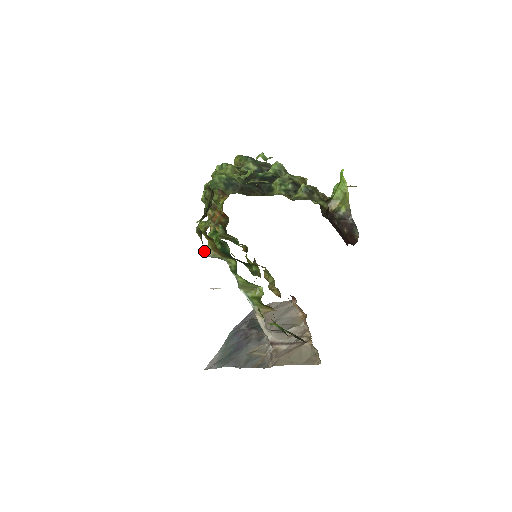
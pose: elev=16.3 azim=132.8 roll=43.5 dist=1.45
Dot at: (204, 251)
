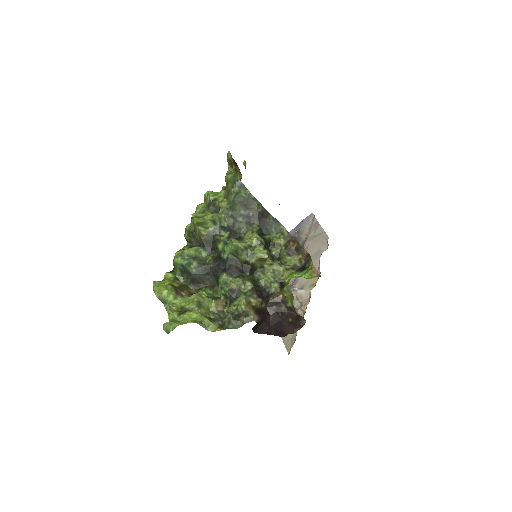
Dot at: occluded
